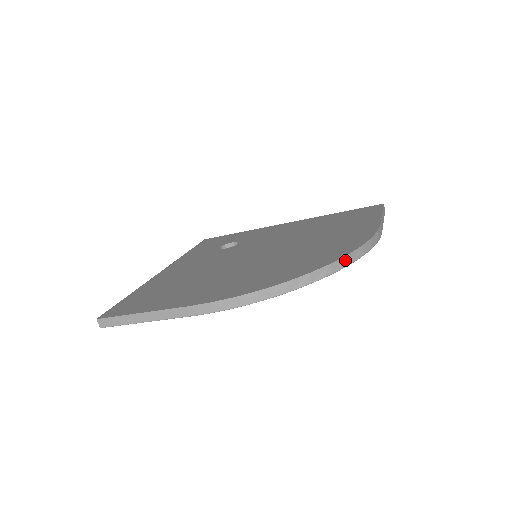
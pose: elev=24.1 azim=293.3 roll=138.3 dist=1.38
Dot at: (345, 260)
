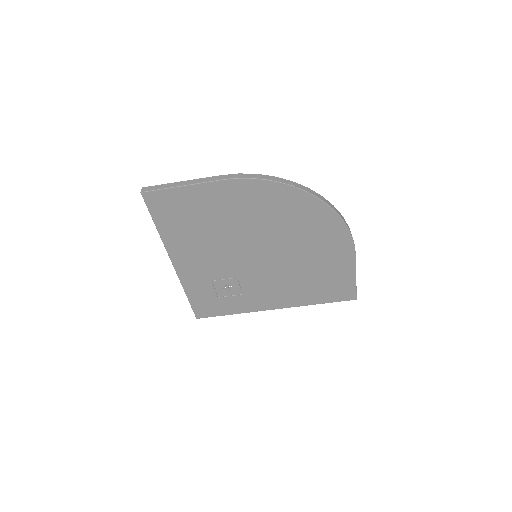
Dot at: (332, 205)
